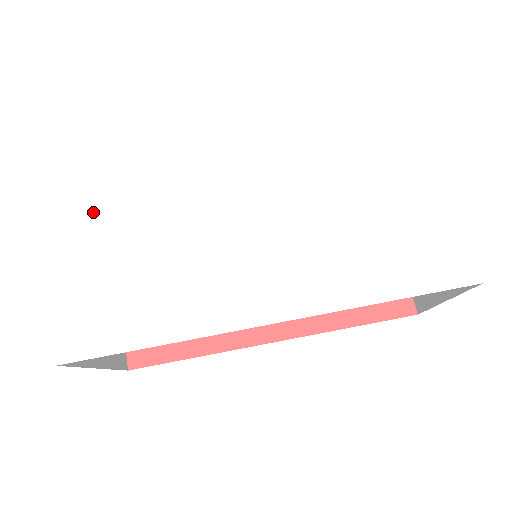
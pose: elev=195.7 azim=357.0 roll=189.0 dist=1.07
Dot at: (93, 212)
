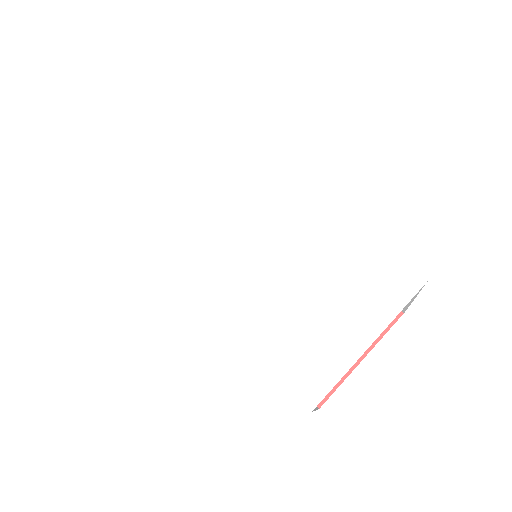
Dot at: (188, 136)
